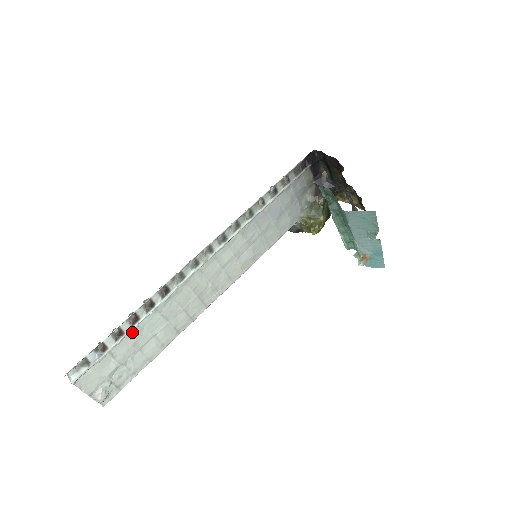
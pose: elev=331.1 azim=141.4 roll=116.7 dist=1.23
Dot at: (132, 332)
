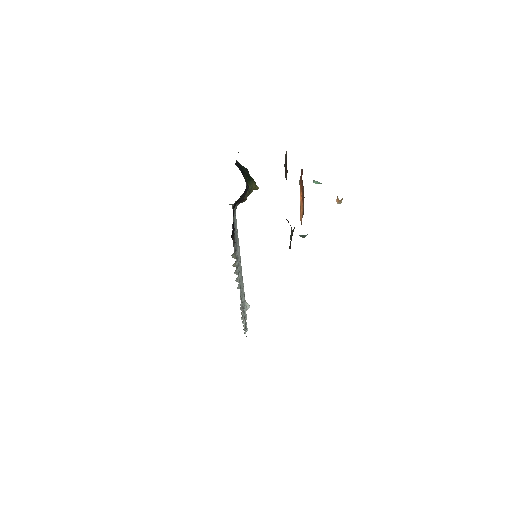
Dot at: occluded
